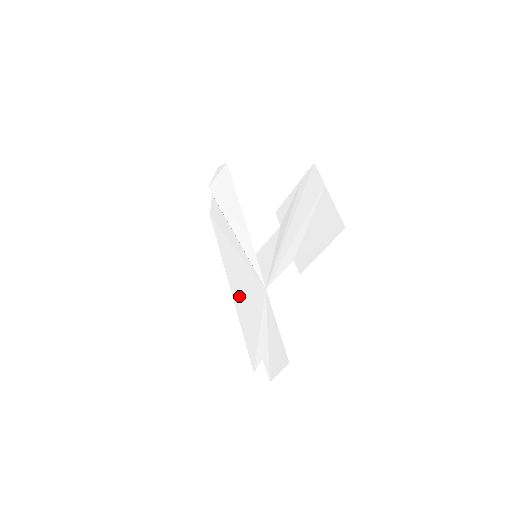
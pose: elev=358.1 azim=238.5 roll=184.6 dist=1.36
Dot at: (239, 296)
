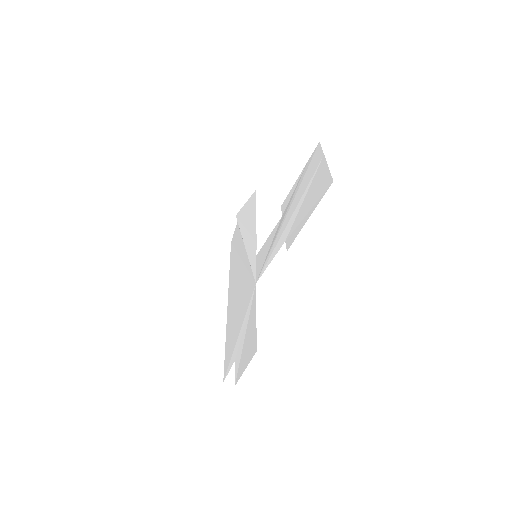
Dot at: (233, 304)
